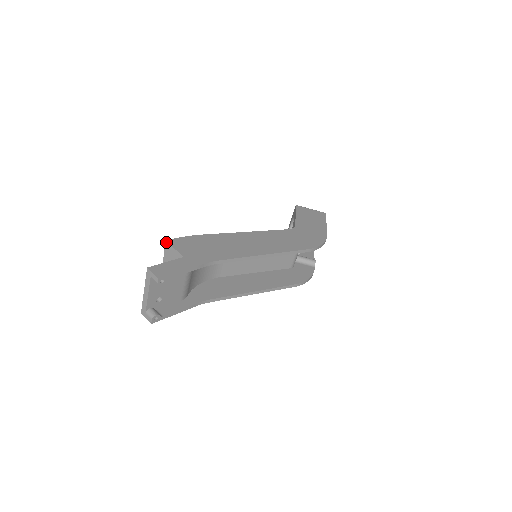
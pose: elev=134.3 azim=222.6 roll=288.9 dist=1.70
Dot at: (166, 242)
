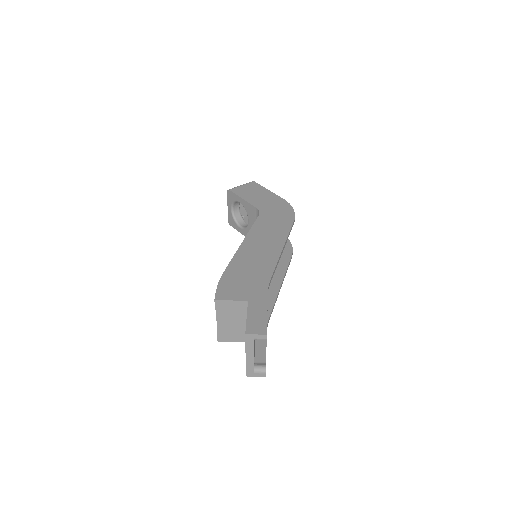
Dot at: (216, 301)
